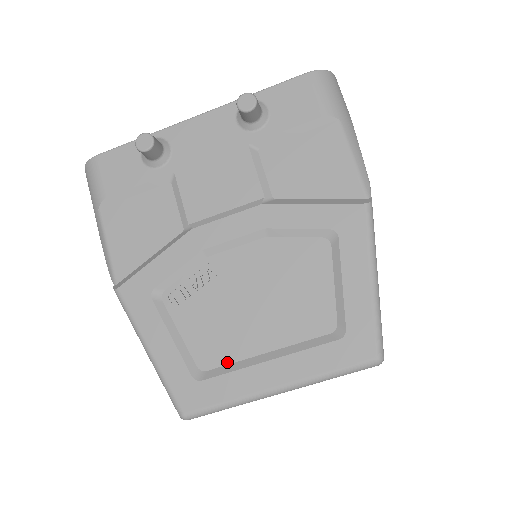
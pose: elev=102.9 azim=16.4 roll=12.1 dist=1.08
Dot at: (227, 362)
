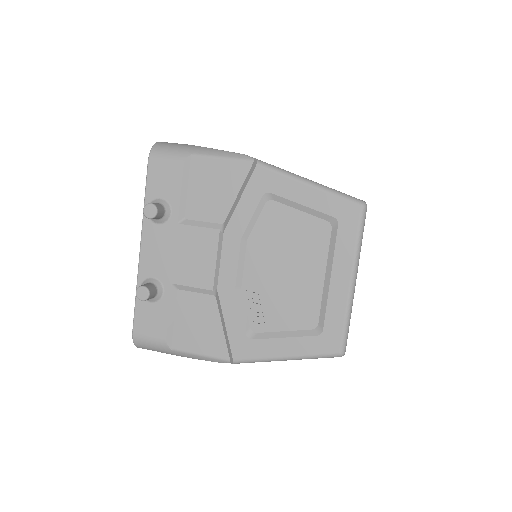
Dot at: (319, 307)
